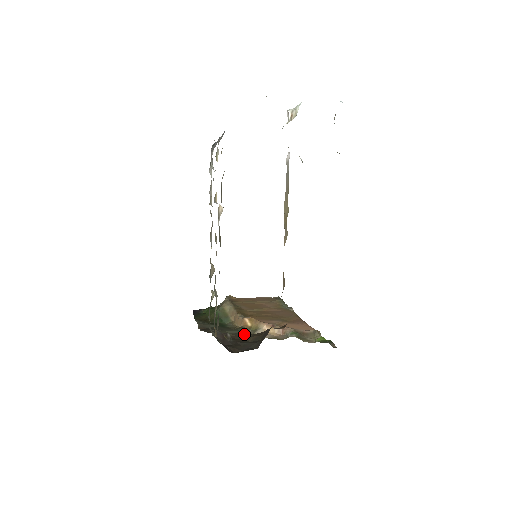
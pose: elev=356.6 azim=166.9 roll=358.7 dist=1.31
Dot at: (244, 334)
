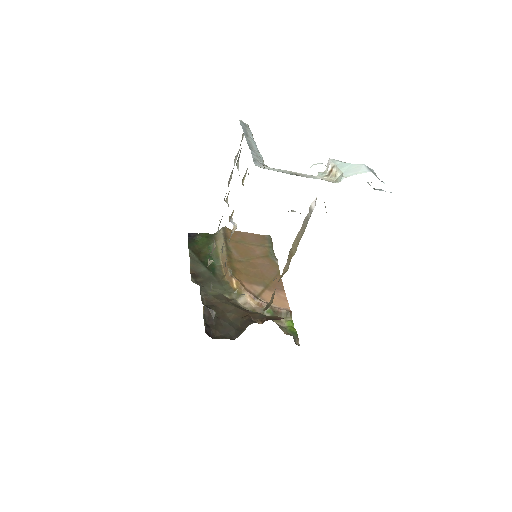
Dot at: (228, 297)
